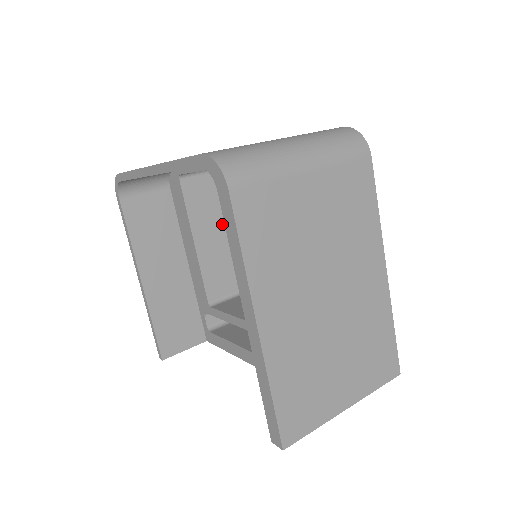
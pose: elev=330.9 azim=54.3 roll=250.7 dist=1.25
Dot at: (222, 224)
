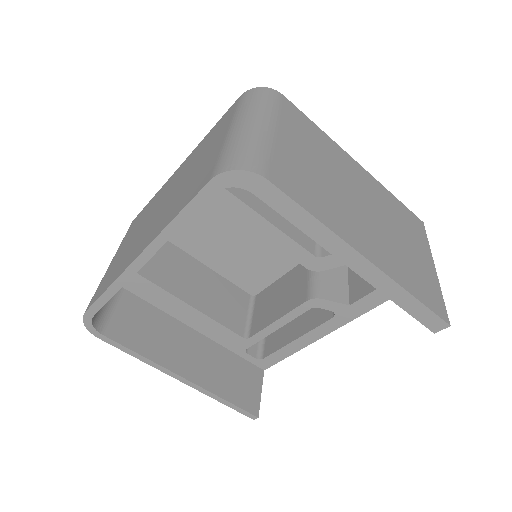
Dot at: (190, 273)
